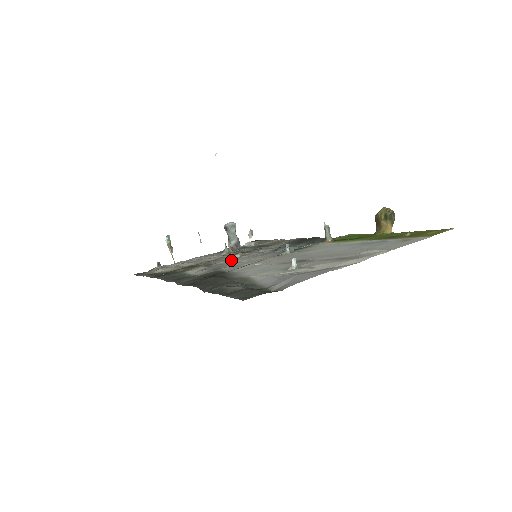
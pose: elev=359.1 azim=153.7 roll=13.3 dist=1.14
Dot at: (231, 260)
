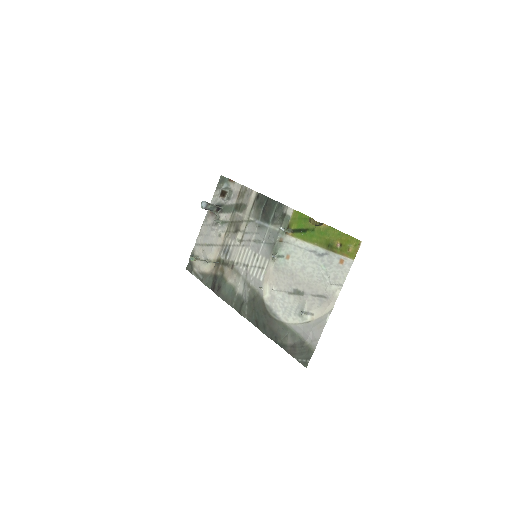
Dot at: (241, 257)
